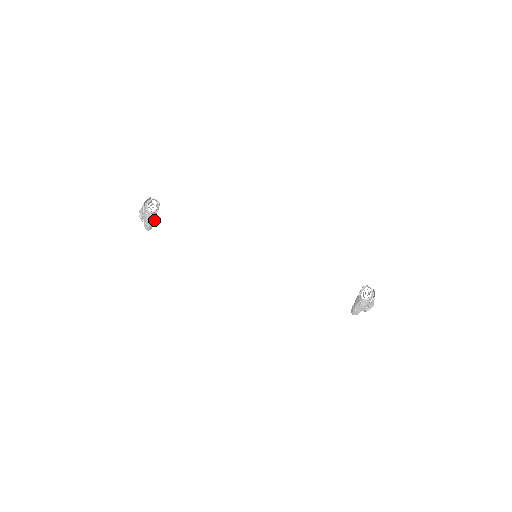
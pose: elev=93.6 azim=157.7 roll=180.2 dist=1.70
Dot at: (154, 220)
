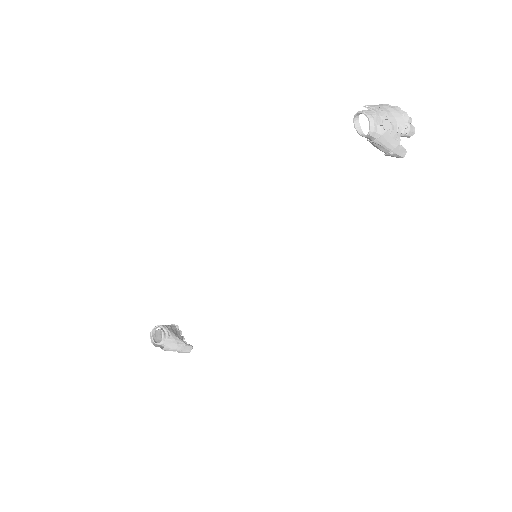
Dot at: (179, 341)
